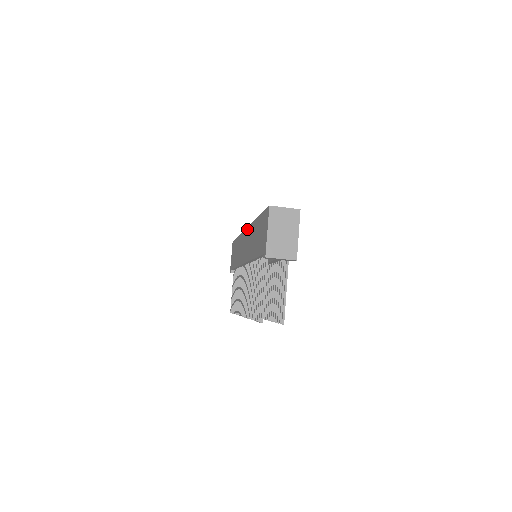
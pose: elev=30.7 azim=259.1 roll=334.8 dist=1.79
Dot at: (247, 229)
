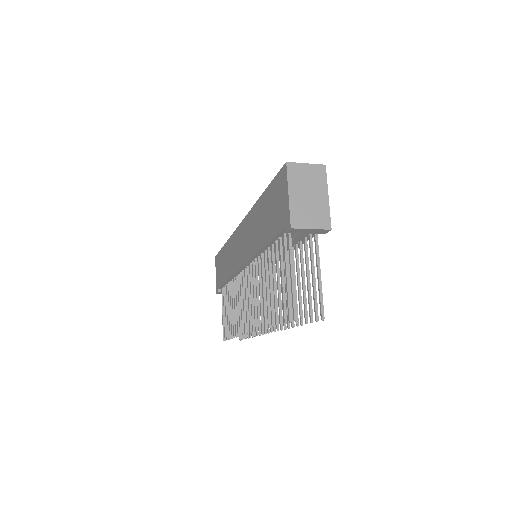
Dot at: (242, 223)
